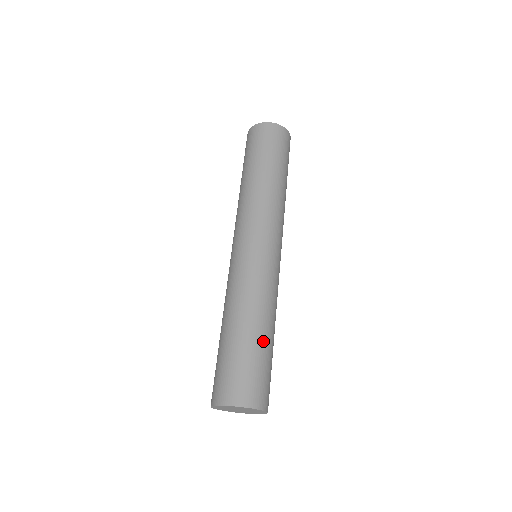
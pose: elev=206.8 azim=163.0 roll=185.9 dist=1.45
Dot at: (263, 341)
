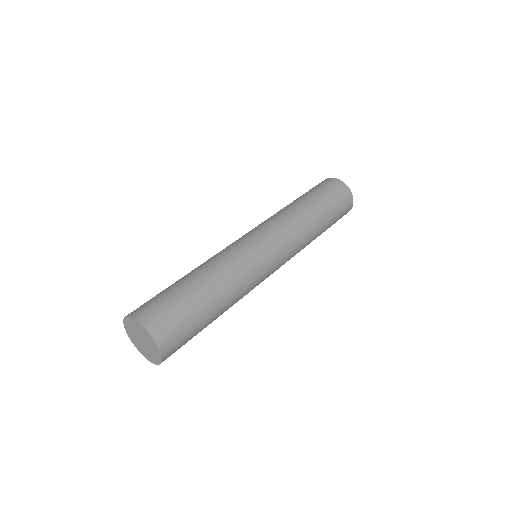
Dot at: (211, 322)
